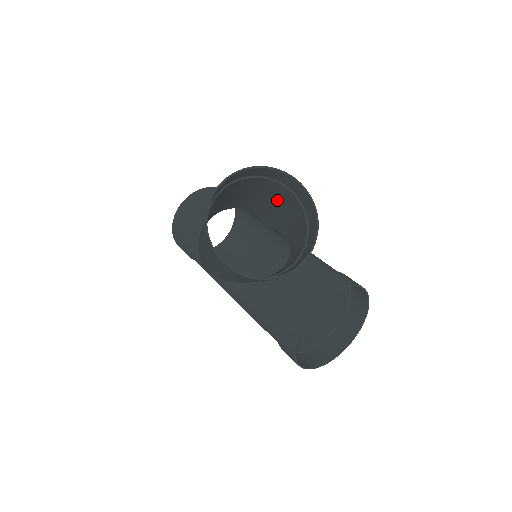
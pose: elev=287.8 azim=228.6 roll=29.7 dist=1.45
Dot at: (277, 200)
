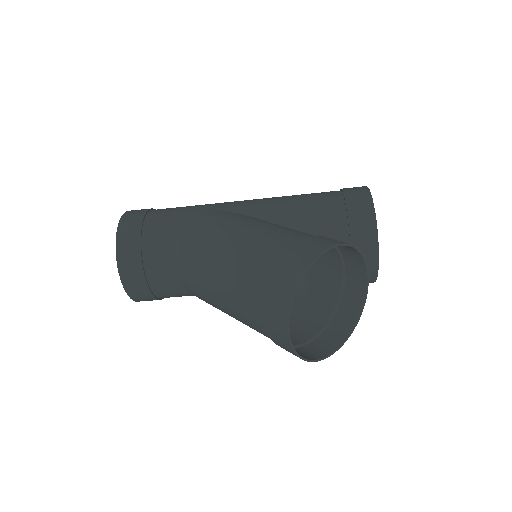
Dot at: (258, 237)
